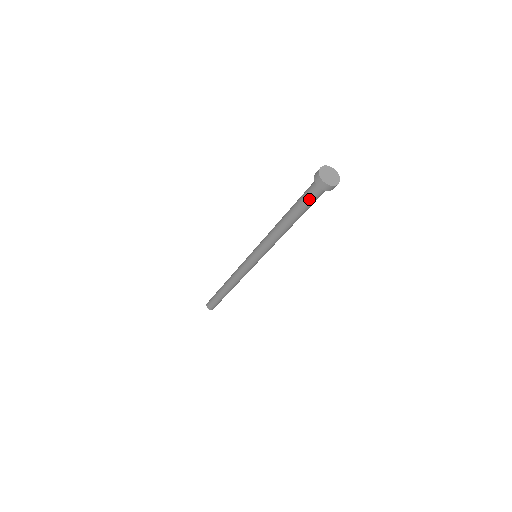
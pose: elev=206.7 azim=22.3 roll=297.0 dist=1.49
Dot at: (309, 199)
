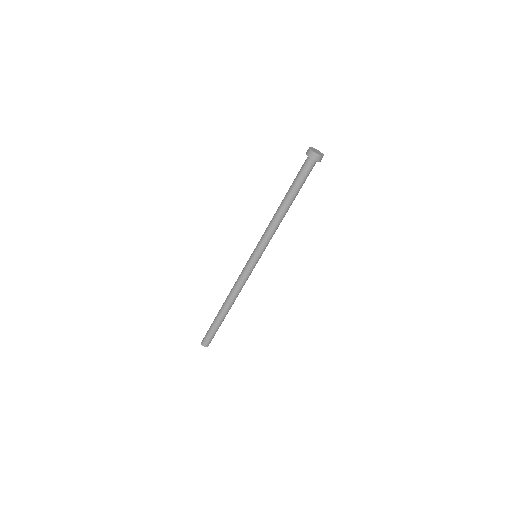
Dot at: (306, 176)
